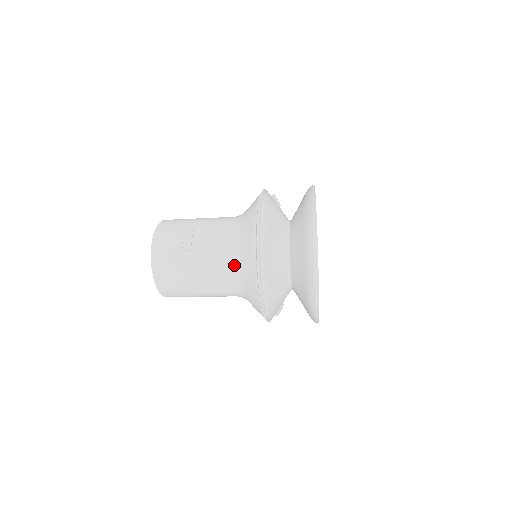
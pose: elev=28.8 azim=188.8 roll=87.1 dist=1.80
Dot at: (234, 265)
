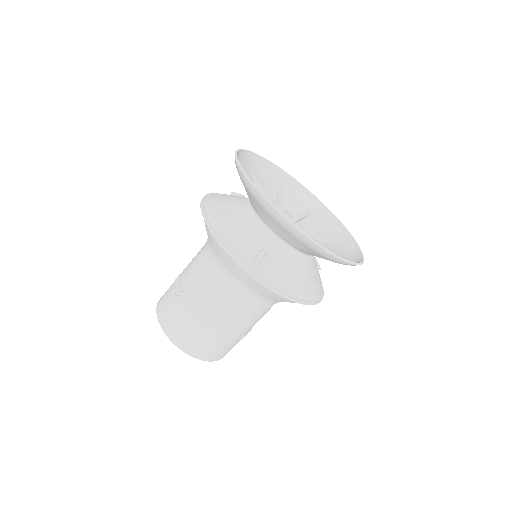
Dot at: (221, 271)
